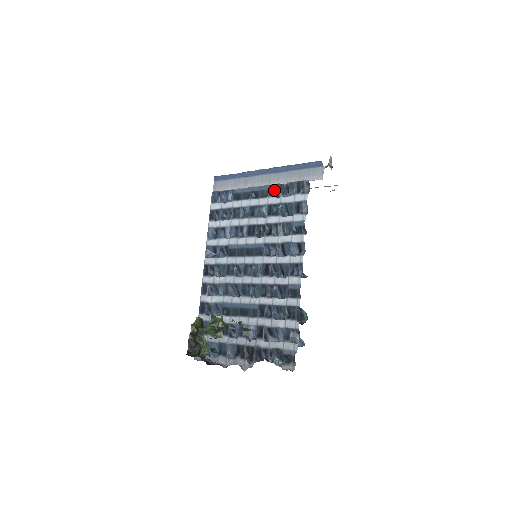
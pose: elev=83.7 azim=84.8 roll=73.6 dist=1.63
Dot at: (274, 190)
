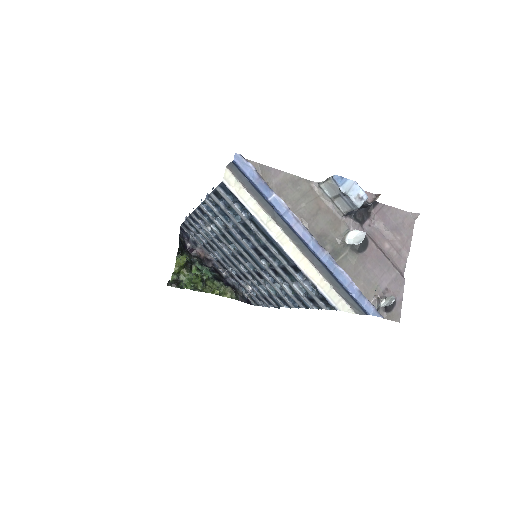
Dot at: (298, 271)
